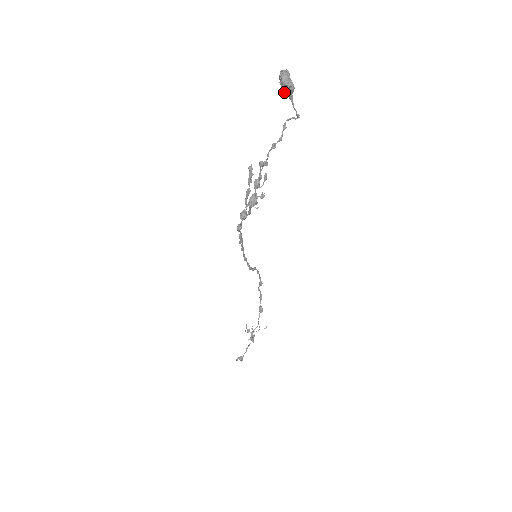
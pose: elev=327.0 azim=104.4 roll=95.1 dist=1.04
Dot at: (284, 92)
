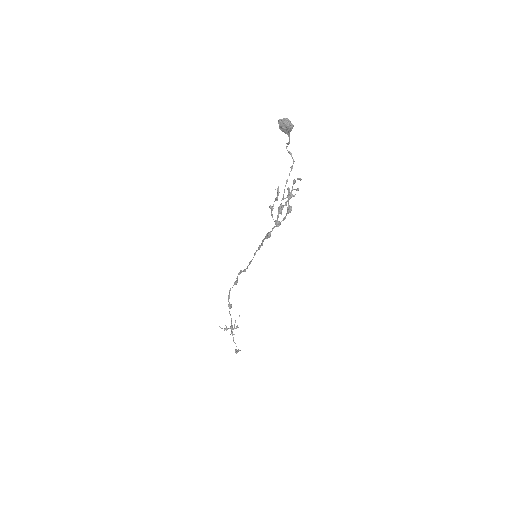
Dot at: (287, 132)
